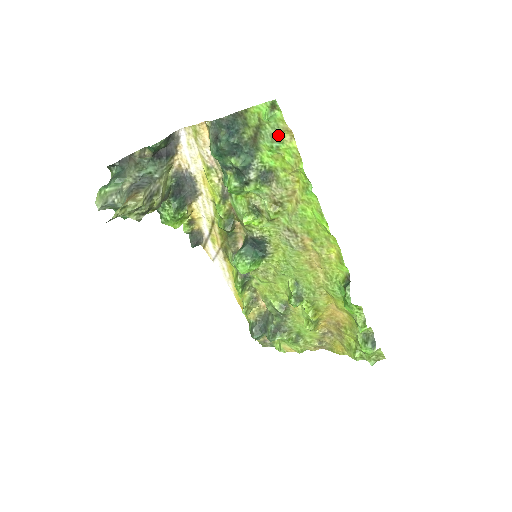
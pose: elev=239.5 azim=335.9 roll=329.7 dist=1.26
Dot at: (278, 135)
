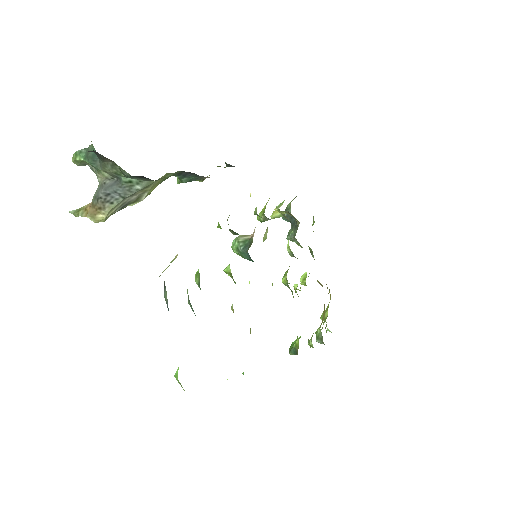
Dot at: occluded
